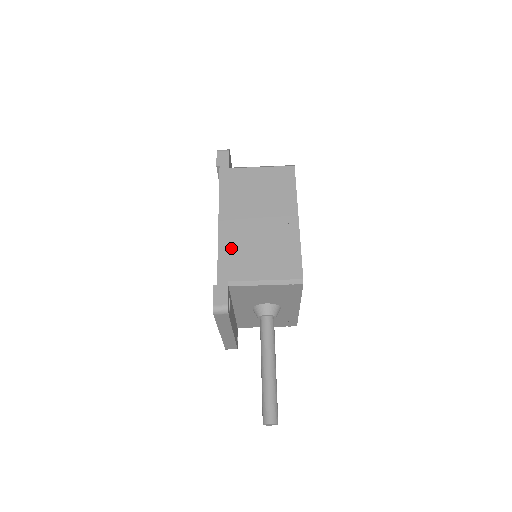
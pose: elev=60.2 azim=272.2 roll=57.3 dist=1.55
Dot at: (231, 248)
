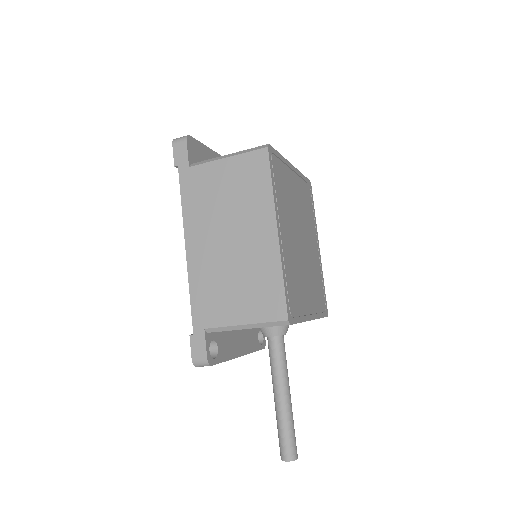
Dot at: (203, 284)
